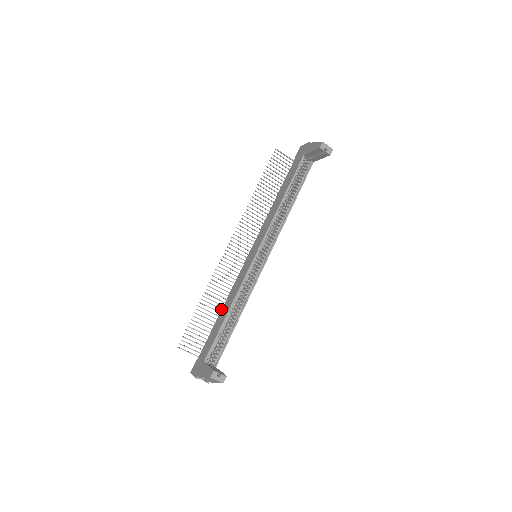
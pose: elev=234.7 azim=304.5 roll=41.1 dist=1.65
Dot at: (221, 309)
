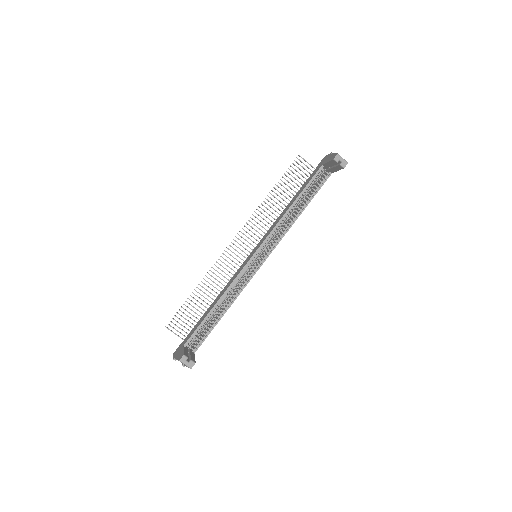
Dot at: (214, 300)
